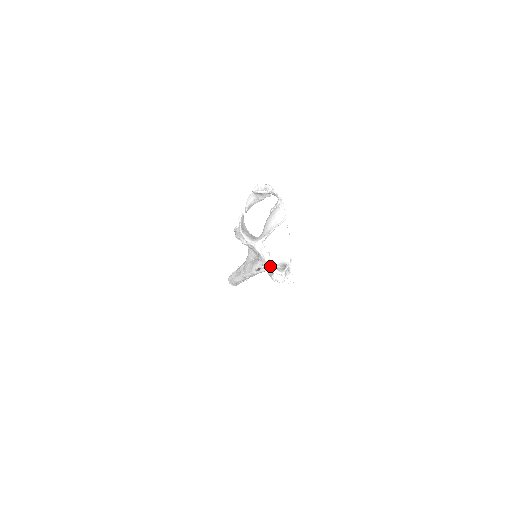
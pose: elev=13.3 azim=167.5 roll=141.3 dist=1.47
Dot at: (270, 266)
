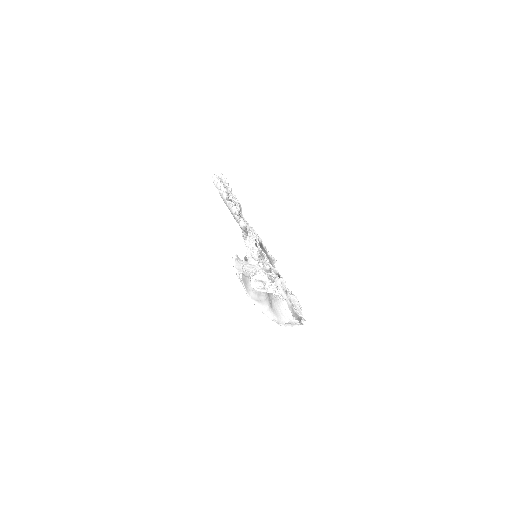
Dot at: (286, 326)
